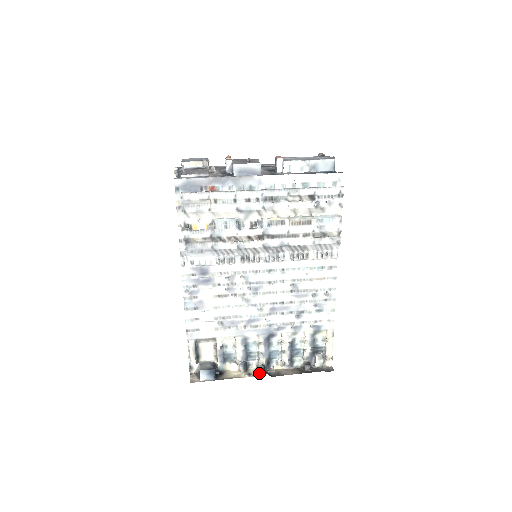
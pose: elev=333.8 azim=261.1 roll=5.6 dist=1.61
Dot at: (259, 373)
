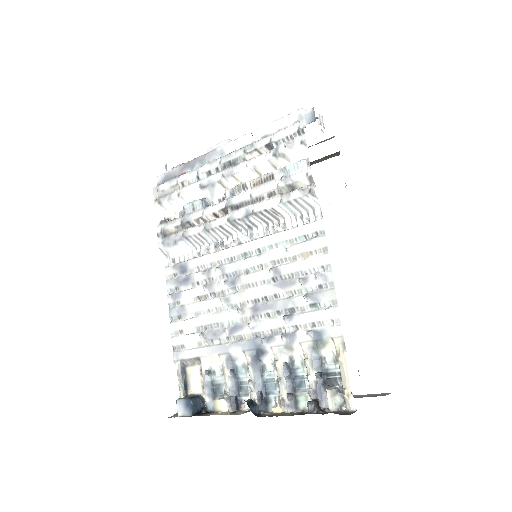
Dot at: (245, 412)
